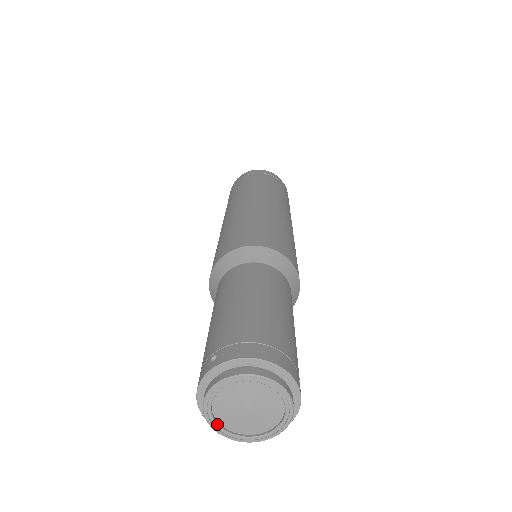
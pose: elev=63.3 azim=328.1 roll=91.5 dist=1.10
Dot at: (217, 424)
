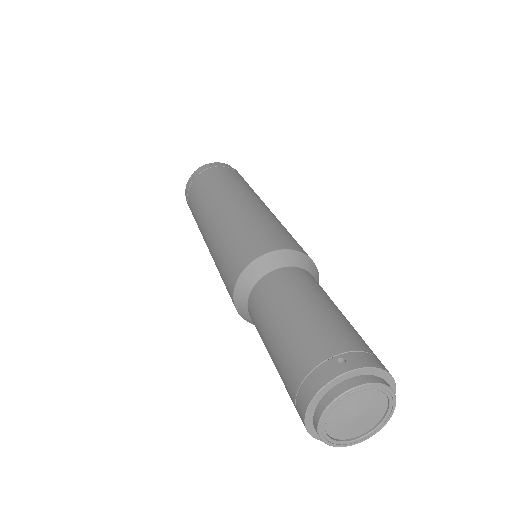
Dot at: (325, 425)
